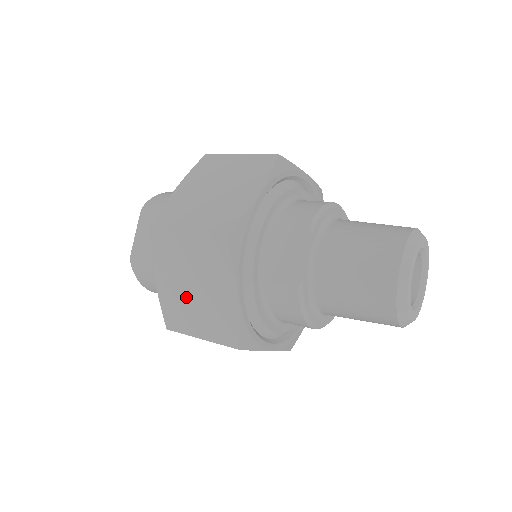
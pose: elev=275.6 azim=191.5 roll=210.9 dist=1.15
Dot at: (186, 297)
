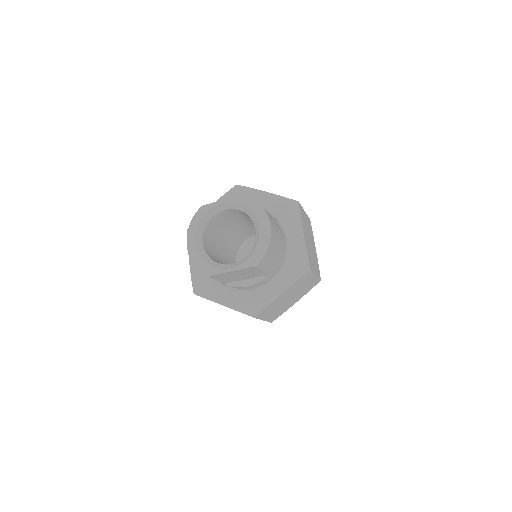
Dot at: occluded
